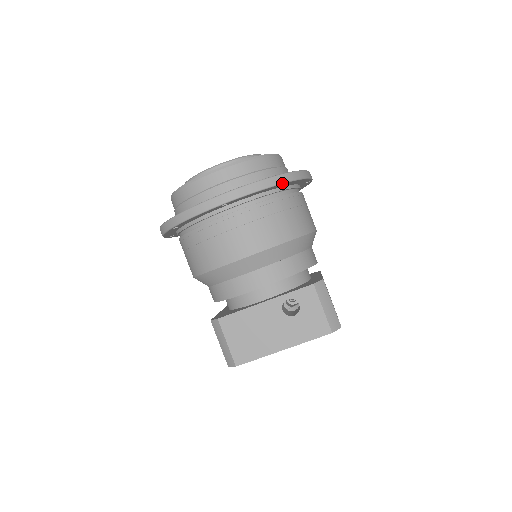
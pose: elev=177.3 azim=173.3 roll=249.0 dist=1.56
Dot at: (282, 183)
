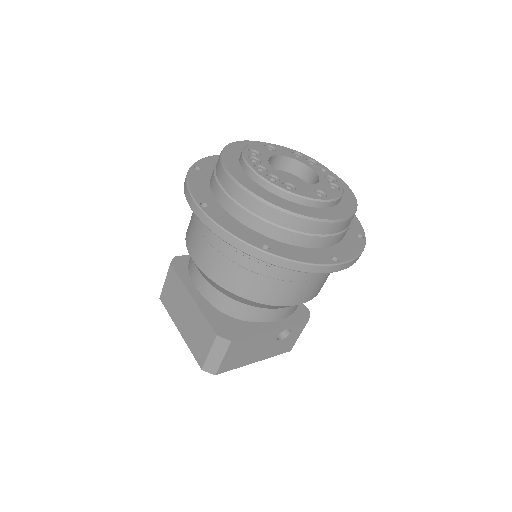
Dot at: occluded
